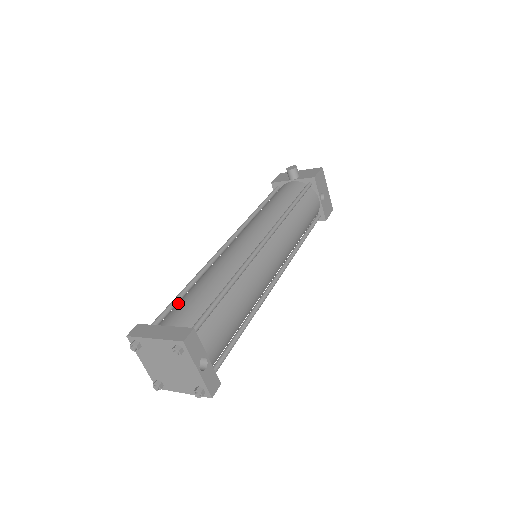
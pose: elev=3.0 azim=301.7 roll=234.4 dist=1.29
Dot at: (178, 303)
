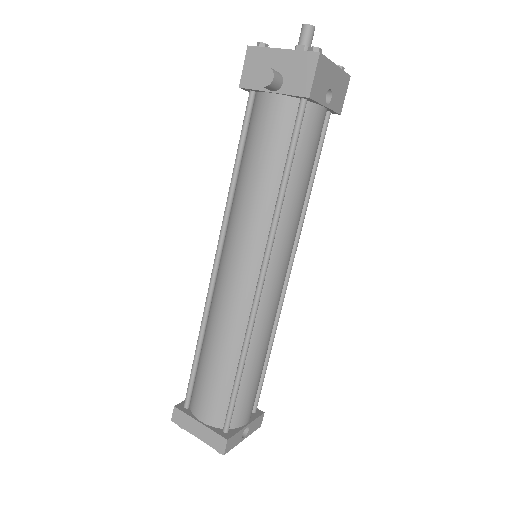
Dot at: (199, 380)
